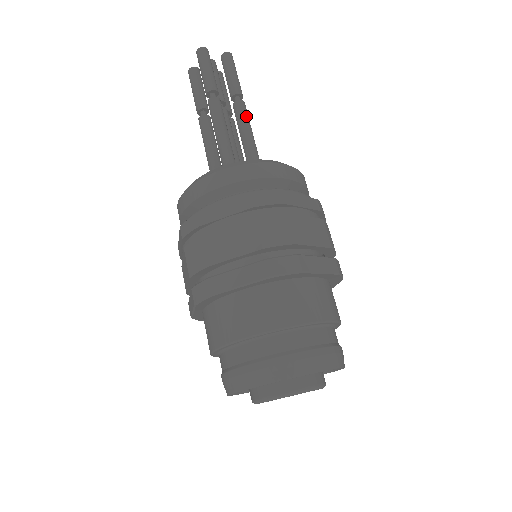
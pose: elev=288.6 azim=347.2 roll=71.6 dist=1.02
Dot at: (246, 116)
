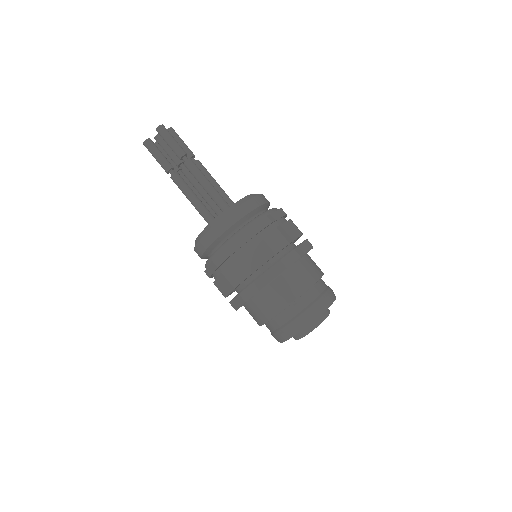
Dot at: (194, 171)
